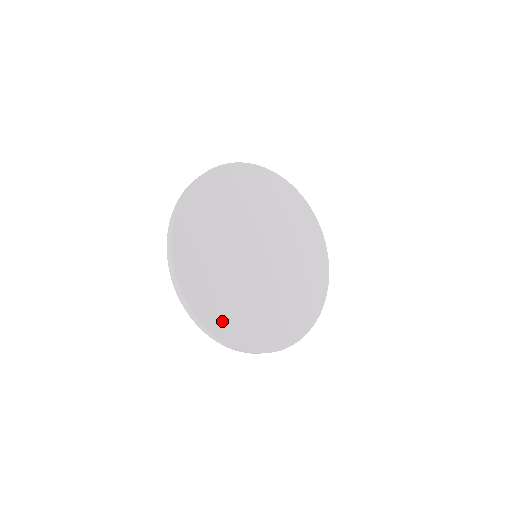
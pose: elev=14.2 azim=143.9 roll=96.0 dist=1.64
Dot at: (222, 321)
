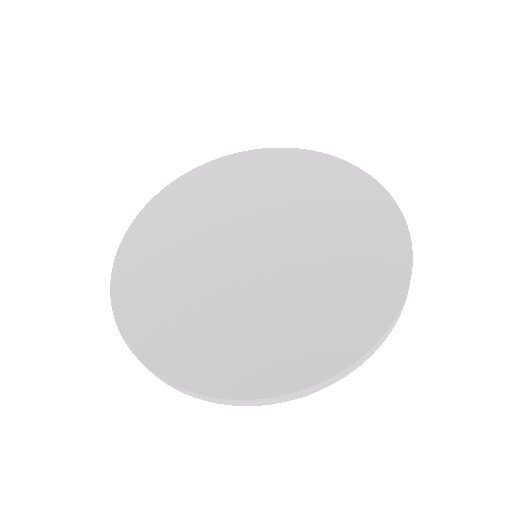
Dot at: (242, 371)
